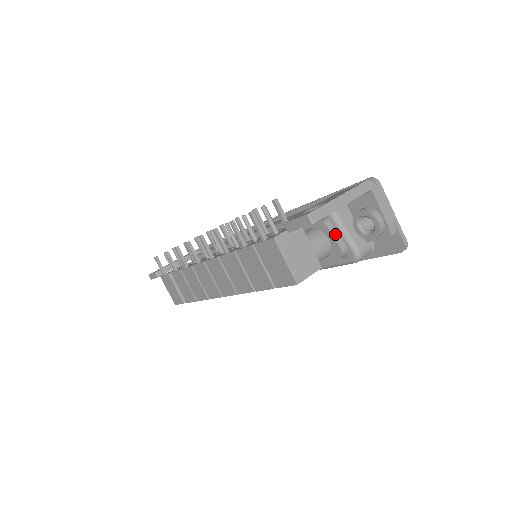
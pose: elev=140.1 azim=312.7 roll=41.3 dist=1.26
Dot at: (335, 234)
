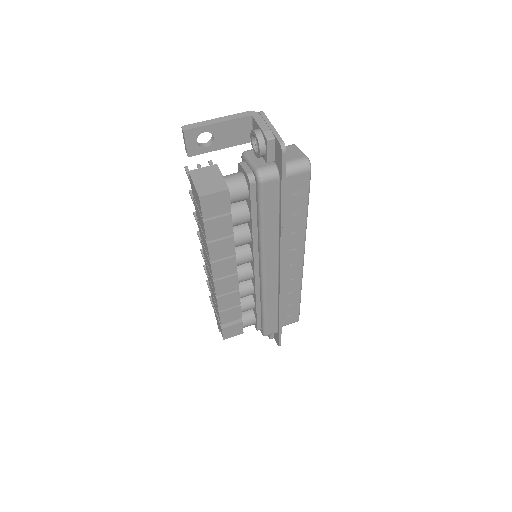
Dot at: (245, 167)
